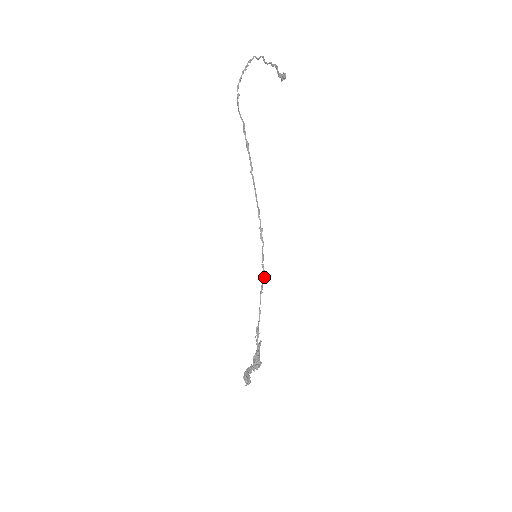
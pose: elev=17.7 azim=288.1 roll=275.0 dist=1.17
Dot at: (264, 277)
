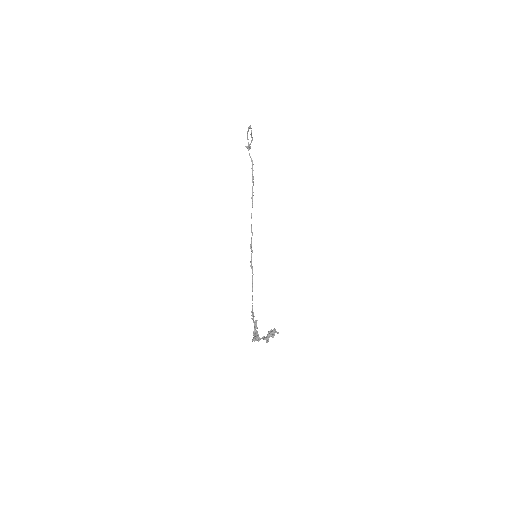
Dot at: occluded
